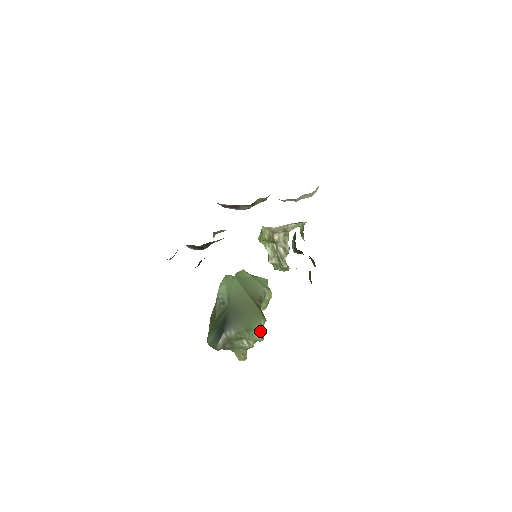
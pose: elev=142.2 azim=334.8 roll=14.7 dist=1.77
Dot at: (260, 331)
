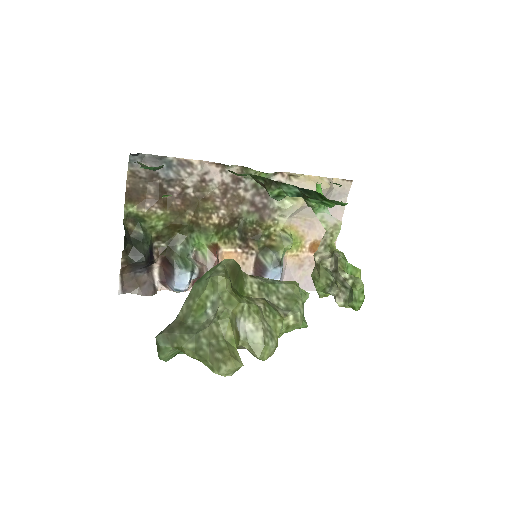
Dot at: (216, 269)
